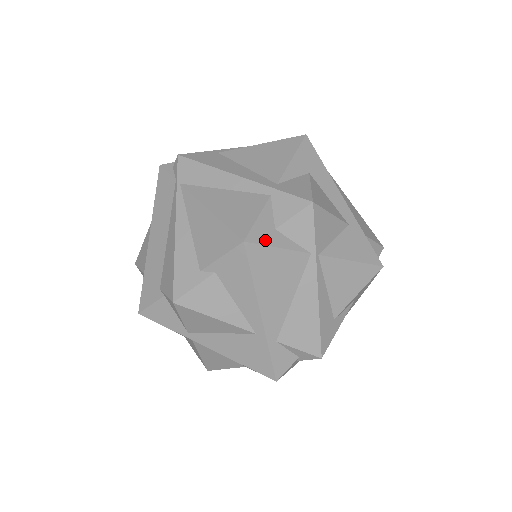
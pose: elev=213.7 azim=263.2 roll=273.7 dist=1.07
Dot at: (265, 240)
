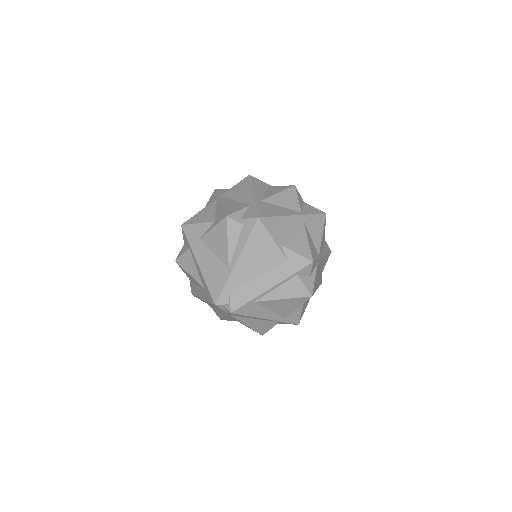
Dot at: occluded
